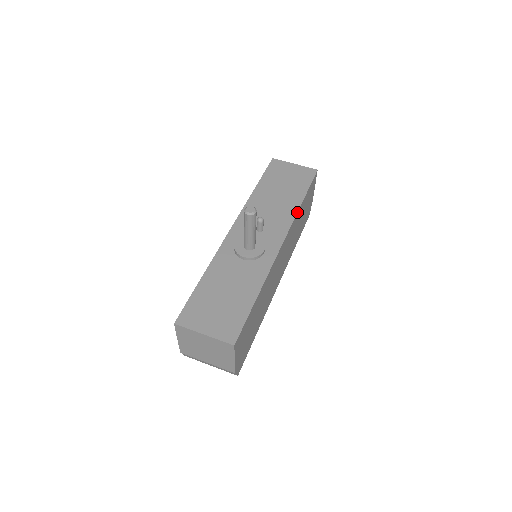
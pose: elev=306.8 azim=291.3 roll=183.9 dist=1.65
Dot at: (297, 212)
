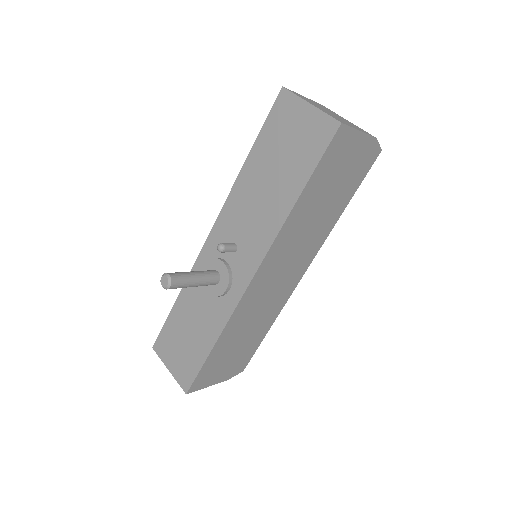
Dot at: (282, 225)
